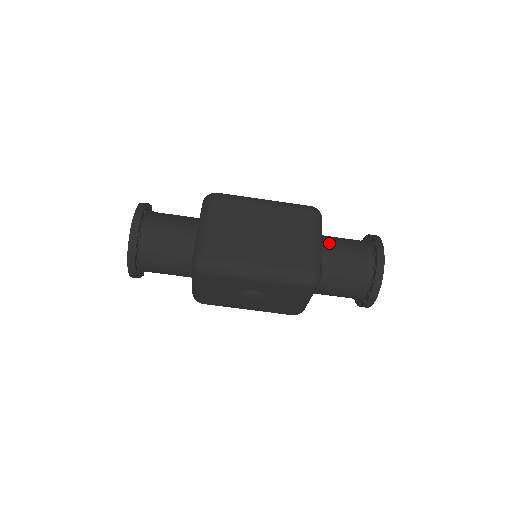
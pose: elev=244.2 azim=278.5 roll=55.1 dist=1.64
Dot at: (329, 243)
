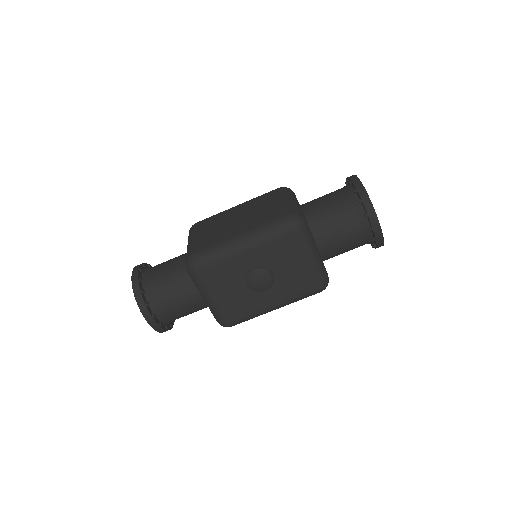
Dot at: (307, 202)
